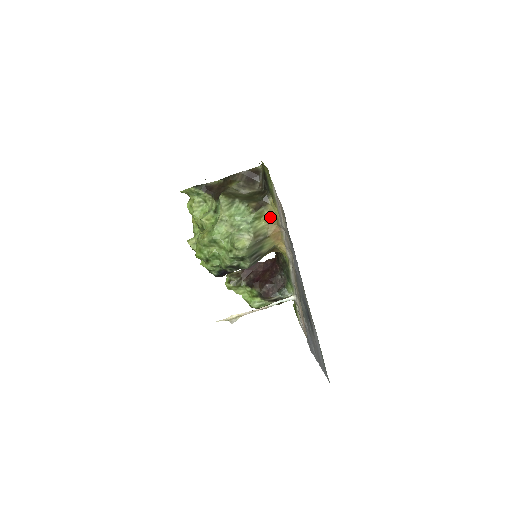
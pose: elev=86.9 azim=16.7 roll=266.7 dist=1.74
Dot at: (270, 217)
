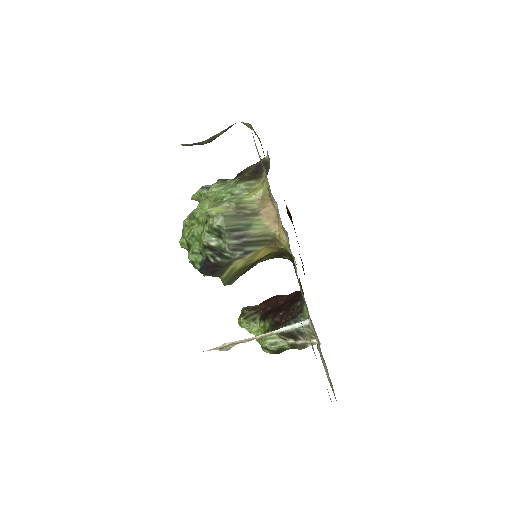
Dot at: (261, 190)
